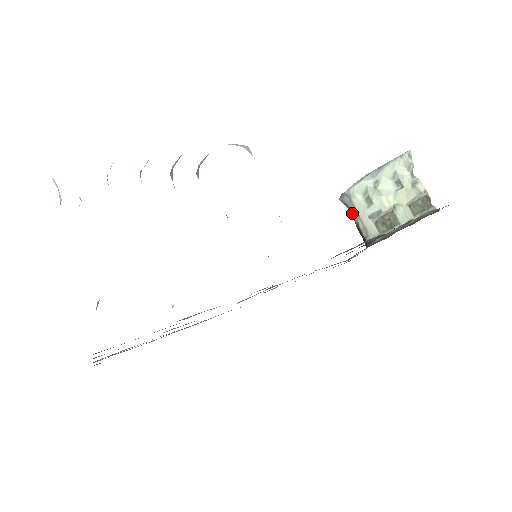
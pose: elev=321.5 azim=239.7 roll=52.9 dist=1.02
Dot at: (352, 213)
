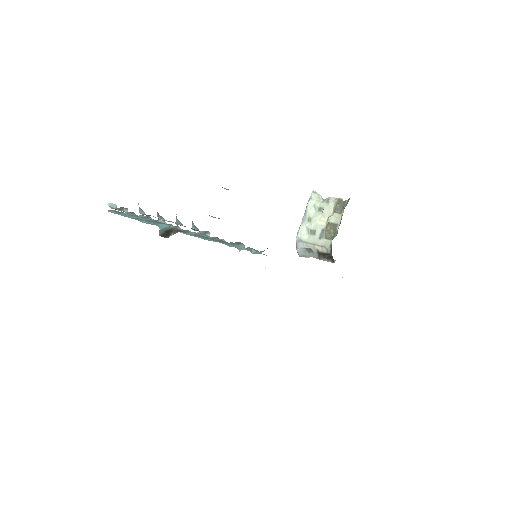
Dot at: (310, 252)
